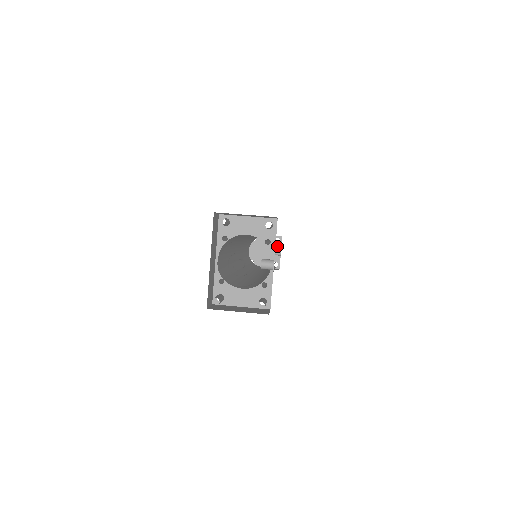
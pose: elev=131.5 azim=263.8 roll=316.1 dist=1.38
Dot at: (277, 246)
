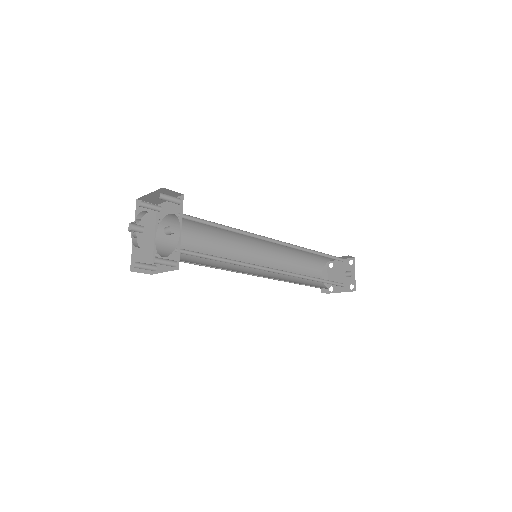
Dot at: (351, 268)
